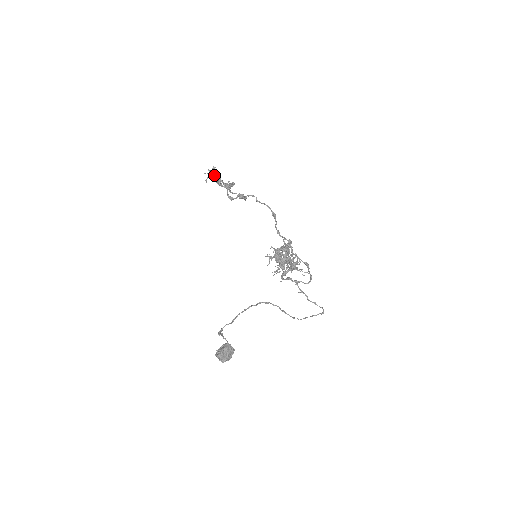
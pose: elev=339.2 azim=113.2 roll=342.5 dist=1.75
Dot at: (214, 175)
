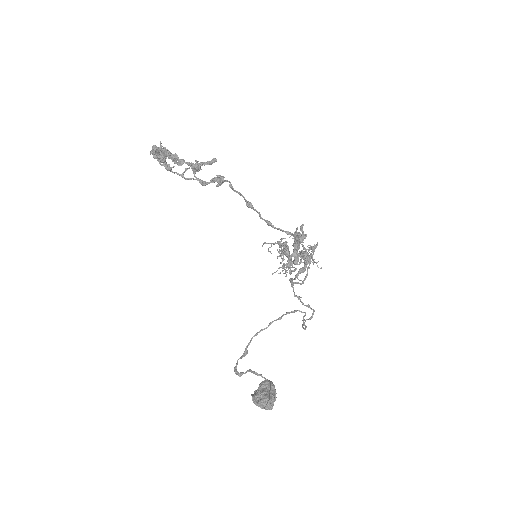
Dot at: (170, 152)
